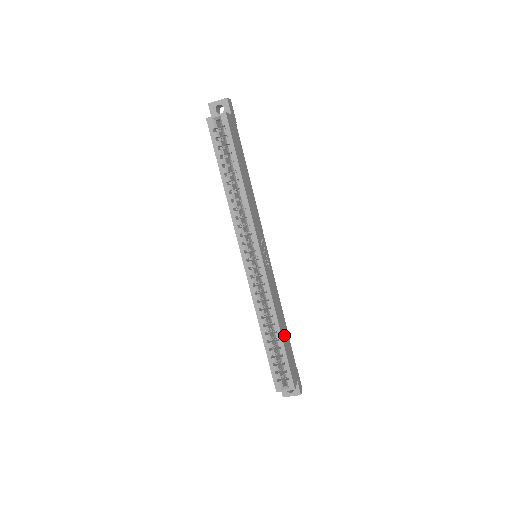
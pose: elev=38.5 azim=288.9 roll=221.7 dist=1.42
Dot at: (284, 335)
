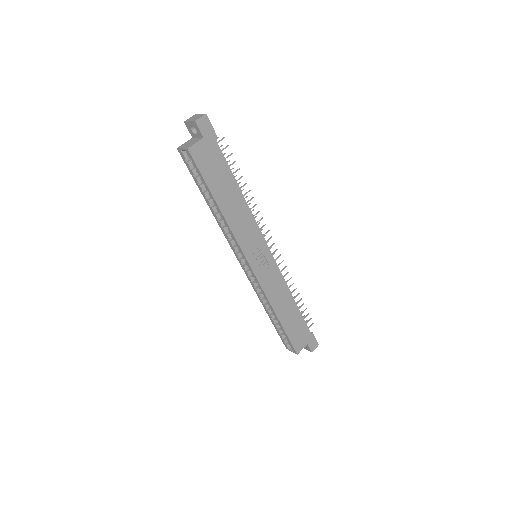
Dot at: (287, 317)
